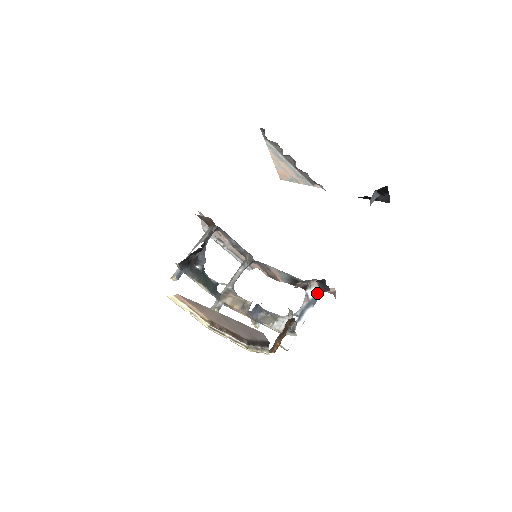
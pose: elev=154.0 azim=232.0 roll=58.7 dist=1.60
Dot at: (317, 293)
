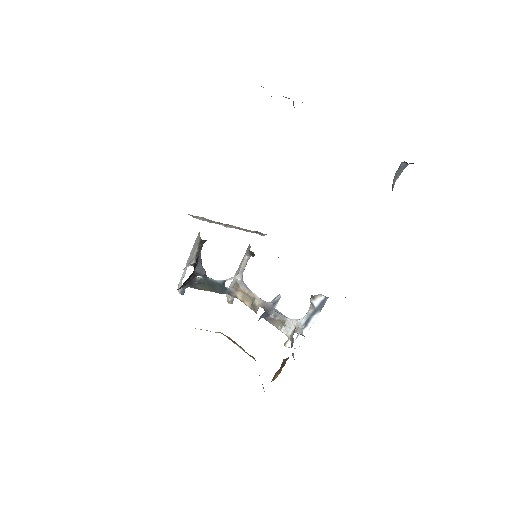
Dot at: (323, 299)
